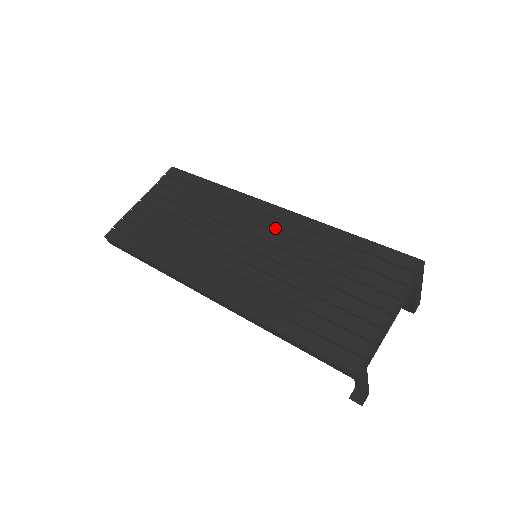
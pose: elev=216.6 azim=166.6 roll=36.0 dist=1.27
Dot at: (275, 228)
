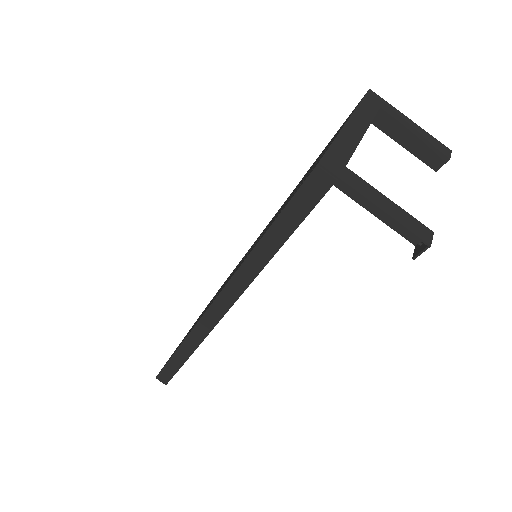
Dot at: (265, 228)
